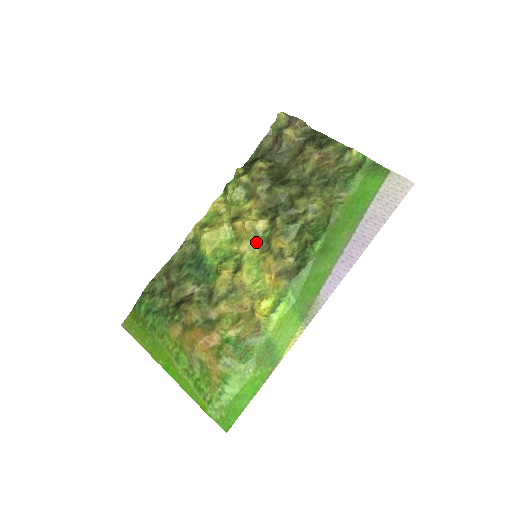
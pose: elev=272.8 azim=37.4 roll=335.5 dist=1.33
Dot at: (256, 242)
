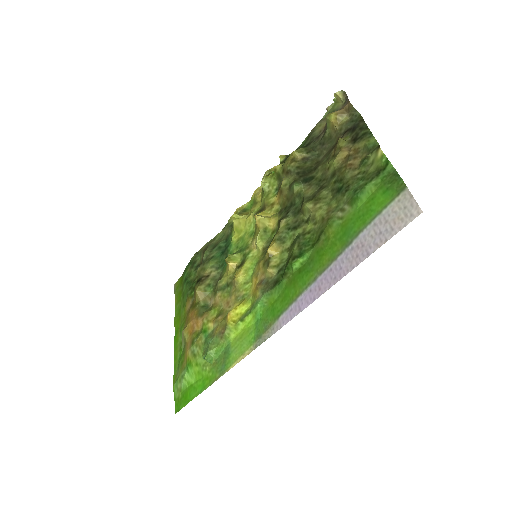
Dot at: (262, 241)
